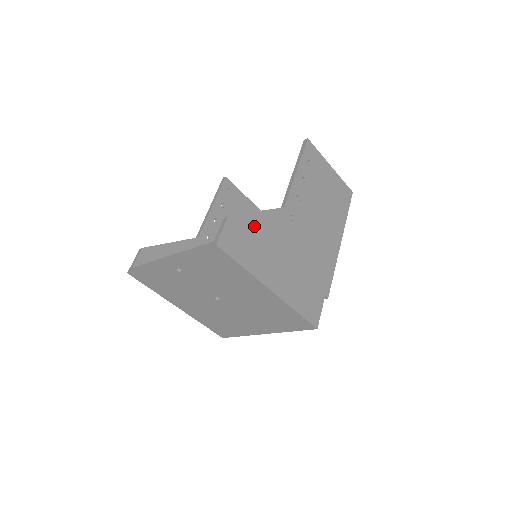
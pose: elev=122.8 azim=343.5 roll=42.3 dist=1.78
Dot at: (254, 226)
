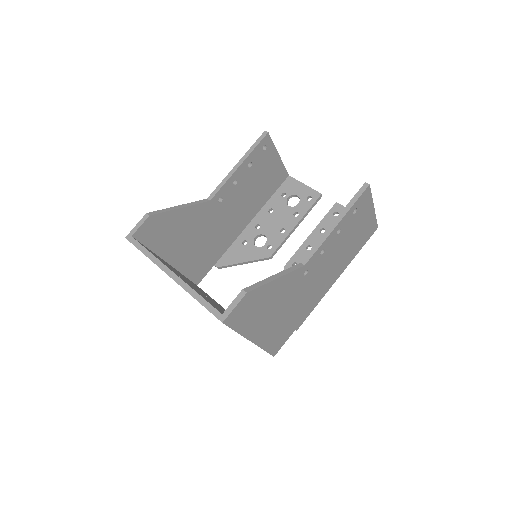
Dot at: (266, 293)
